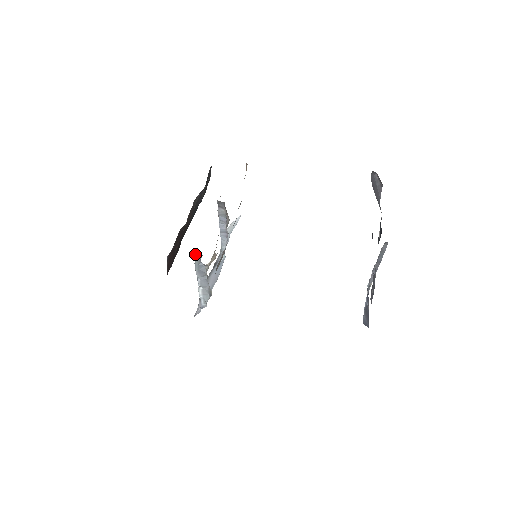
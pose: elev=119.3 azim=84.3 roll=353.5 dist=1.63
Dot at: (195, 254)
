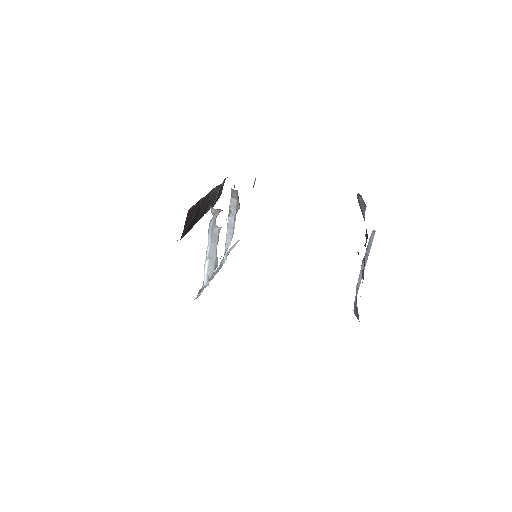
Dot at: (213, 211)
